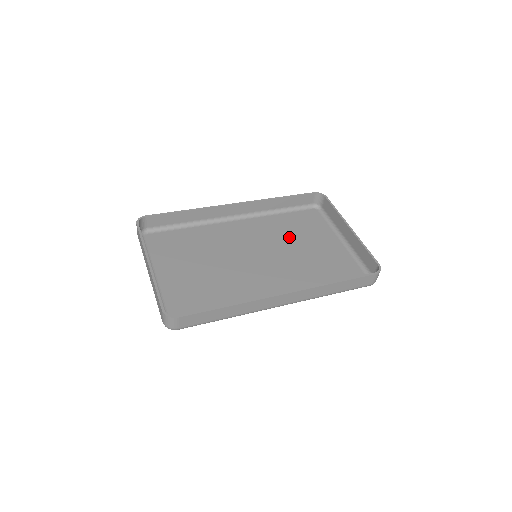
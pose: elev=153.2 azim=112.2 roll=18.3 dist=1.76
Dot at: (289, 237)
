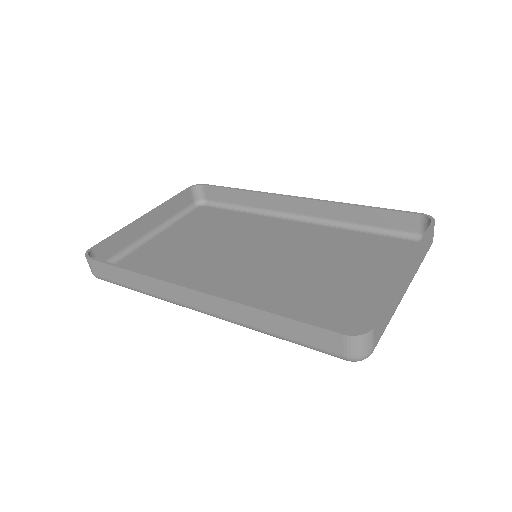
Dot at: (329, 256)
